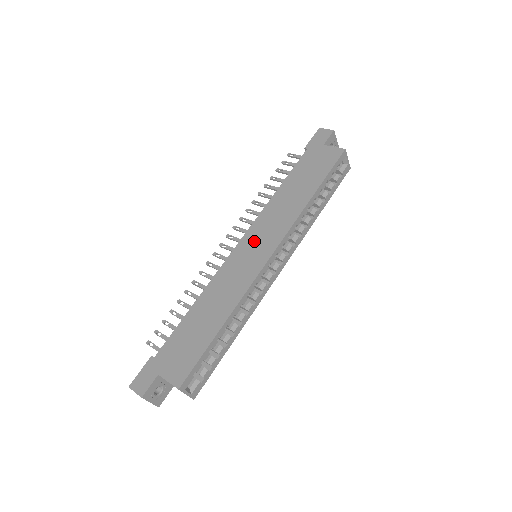
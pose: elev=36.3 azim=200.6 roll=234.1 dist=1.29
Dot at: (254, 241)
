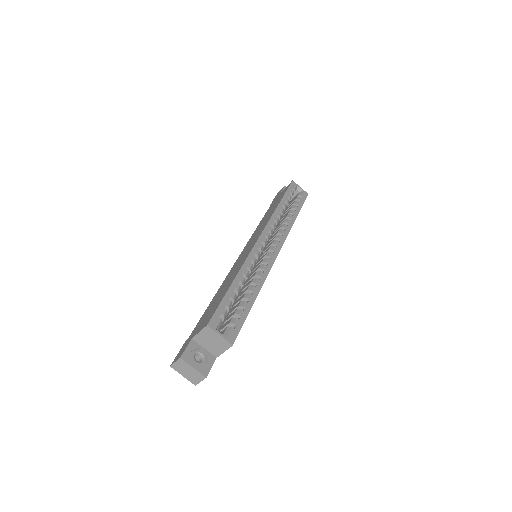
Dot at: (248, 245)
